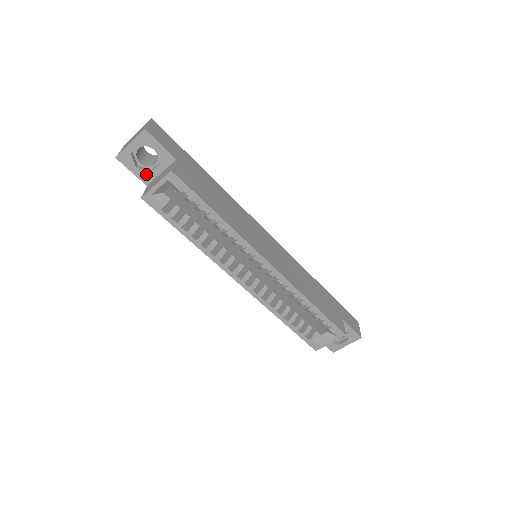
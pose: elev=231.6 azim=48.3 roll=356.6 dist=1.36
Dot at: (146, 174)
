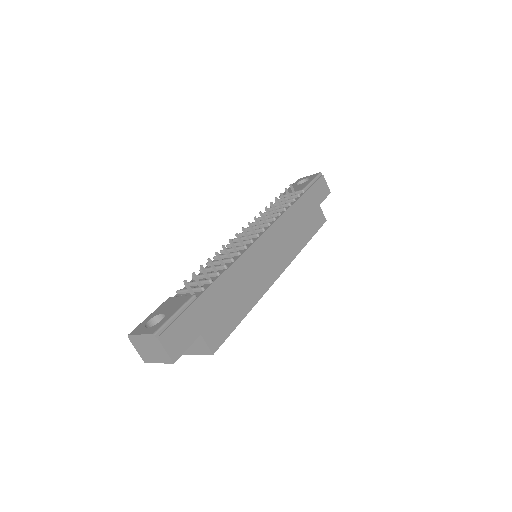
Dot at: occluded
